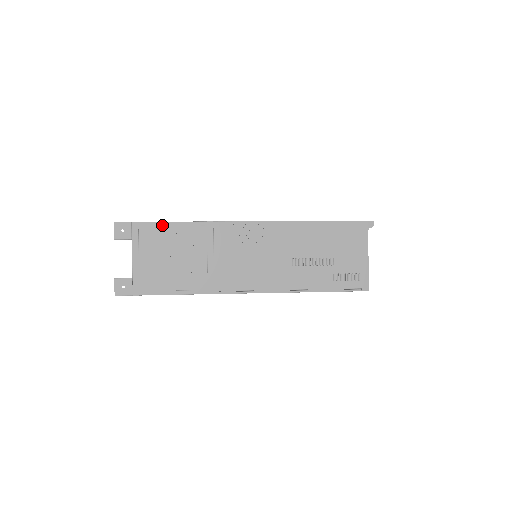
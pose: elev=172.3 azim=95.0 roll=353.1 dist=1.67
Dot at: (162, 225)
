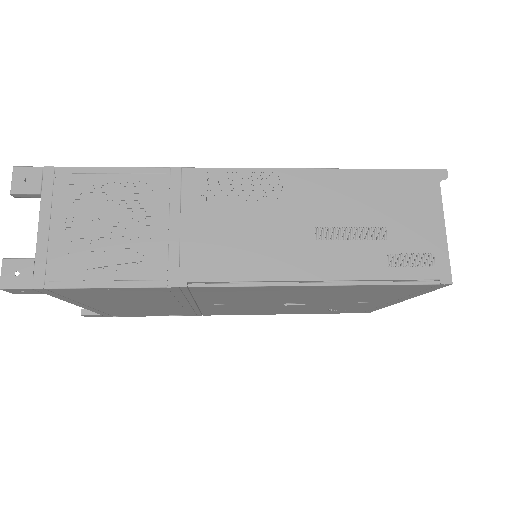
Dot at: (95, 172)
